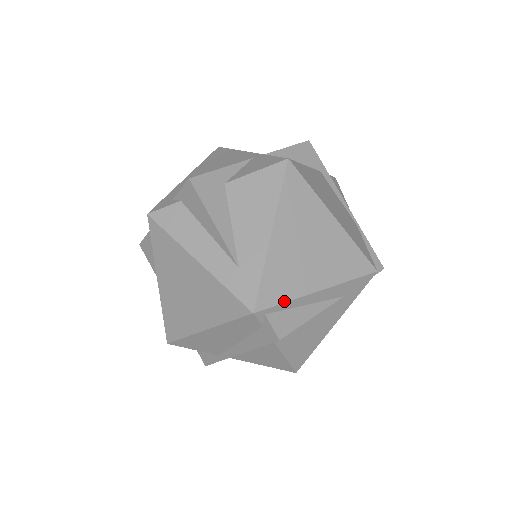
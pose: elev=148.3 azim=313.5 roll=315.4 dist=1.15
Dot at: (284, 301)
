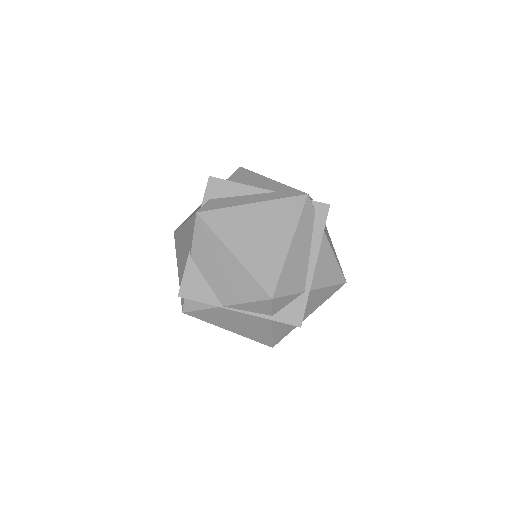
Dot at: occluded
